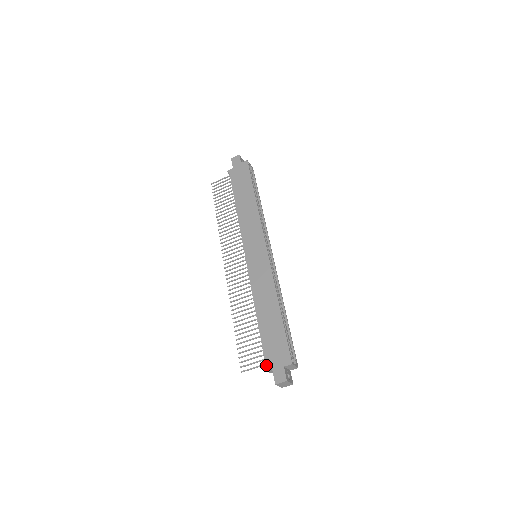
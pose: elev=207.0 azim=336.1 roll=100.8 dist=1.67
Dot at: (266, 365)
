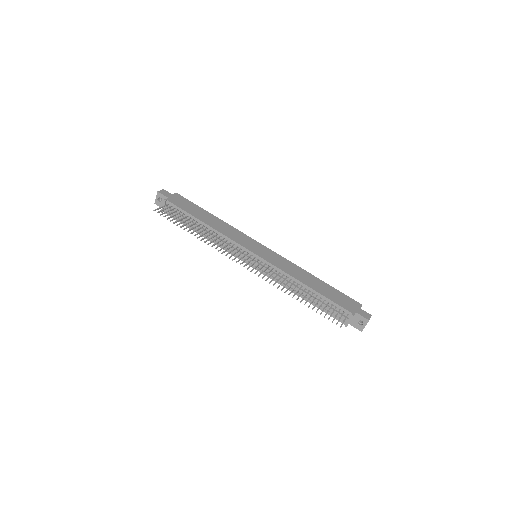
Dot at: (352, 312)
